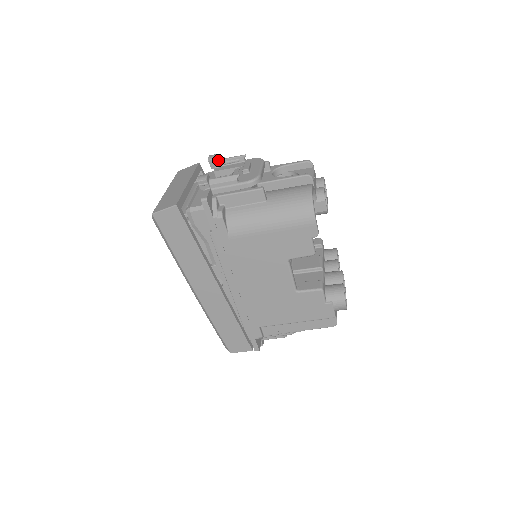
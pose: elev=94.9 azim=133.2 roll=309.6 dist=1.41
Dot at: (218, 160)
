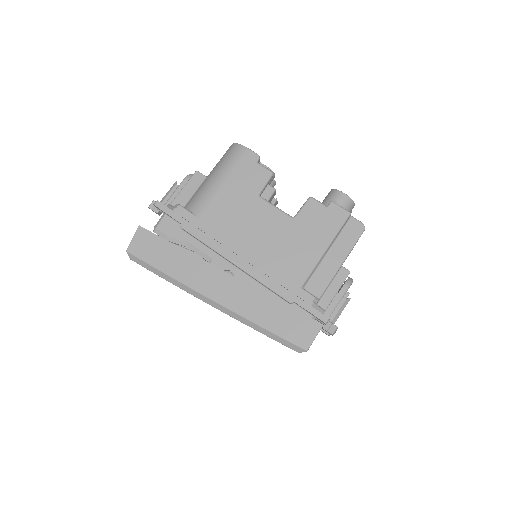
Dot at: occluded
